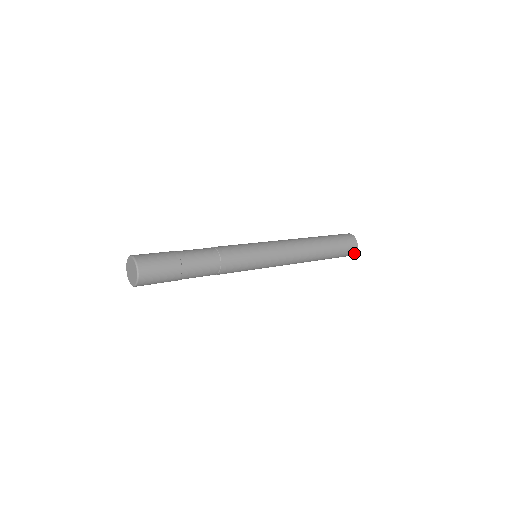
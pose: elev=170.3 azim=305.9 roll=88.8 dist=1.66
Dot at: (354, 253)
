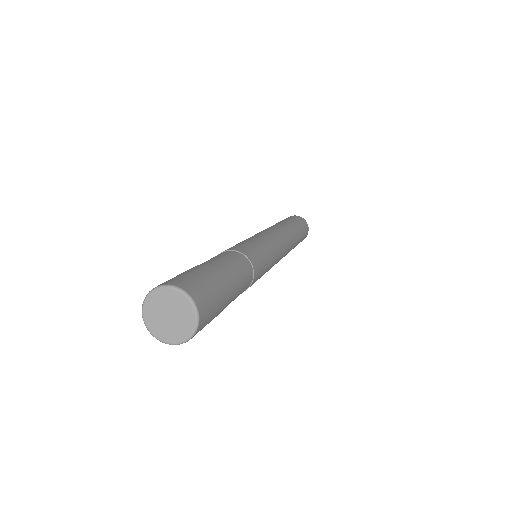
Dot at: (308, 229)
